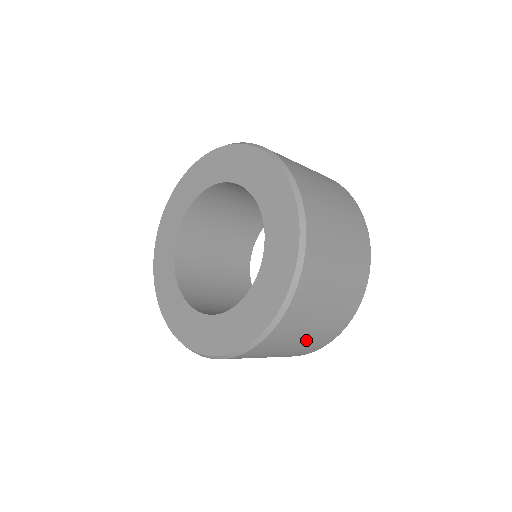
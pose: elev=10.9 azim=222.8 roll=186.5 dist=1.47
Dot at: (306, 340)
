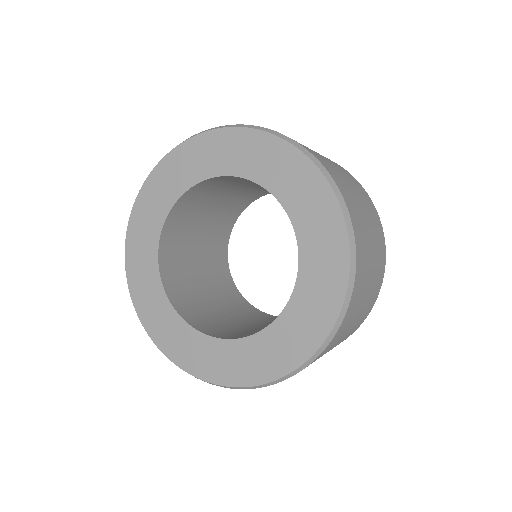
Dot at: occluded
